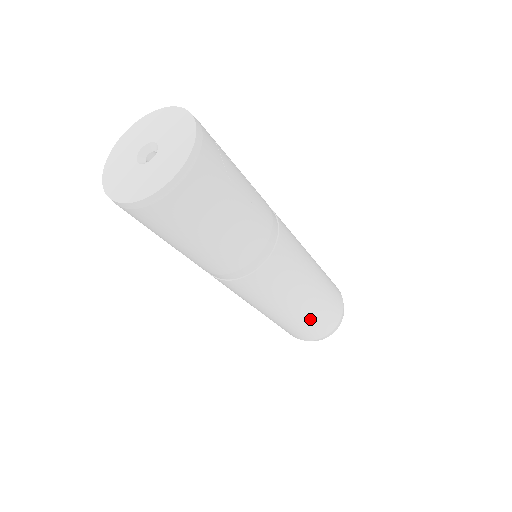
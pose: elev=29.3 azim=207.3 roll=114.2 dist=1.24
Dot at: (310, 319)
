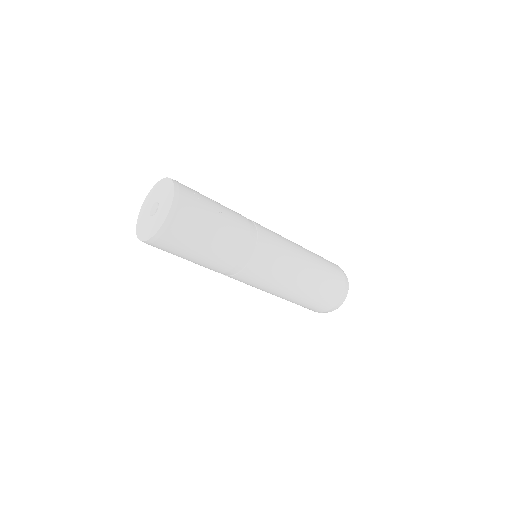
Dot at: (316, 289)
